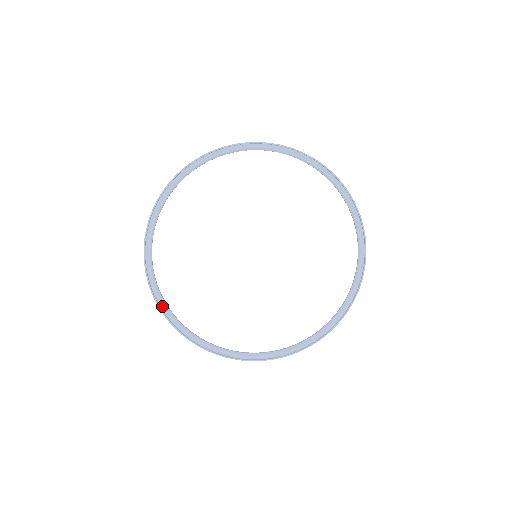
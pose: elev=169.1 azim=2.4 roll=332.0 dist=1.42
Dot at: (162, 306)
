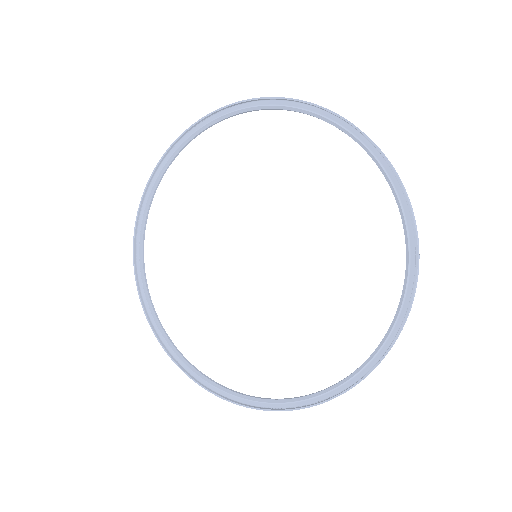
Dot at: (142, 288)
